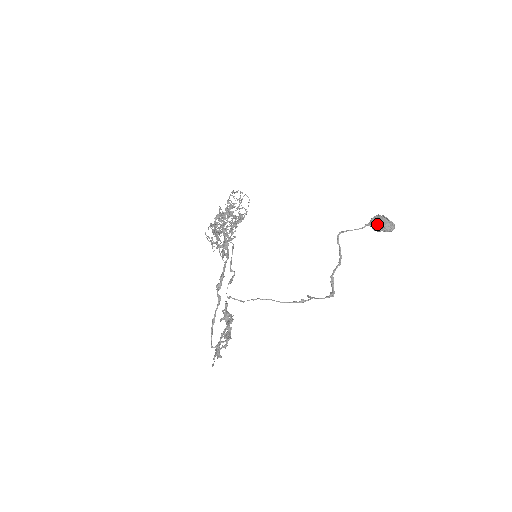
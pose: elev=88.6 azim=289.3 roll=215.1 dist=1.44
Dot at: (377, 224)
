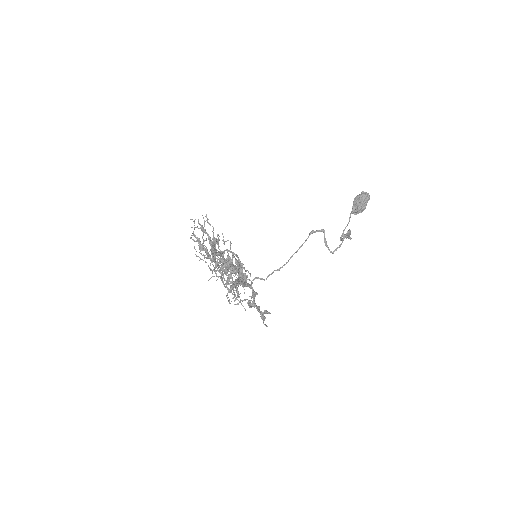
Dot at: (353, 203)
